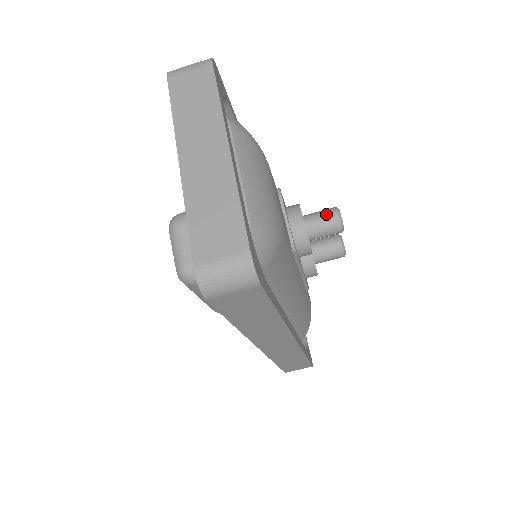
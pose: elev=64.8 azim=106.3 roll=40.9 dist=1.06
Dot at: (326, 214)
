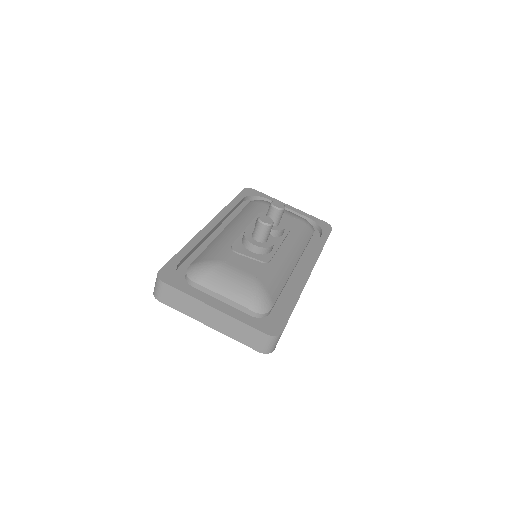
Dot at: (259, 229)
